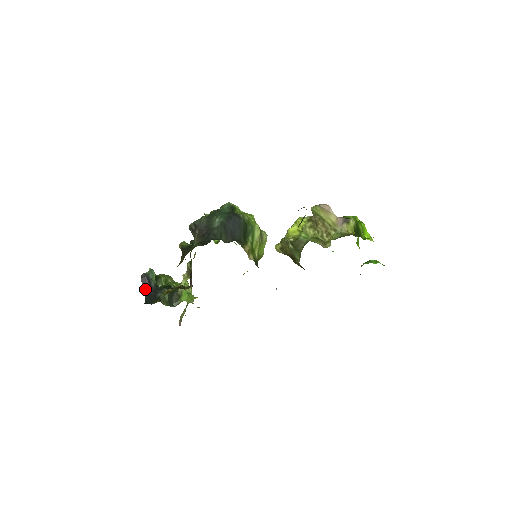
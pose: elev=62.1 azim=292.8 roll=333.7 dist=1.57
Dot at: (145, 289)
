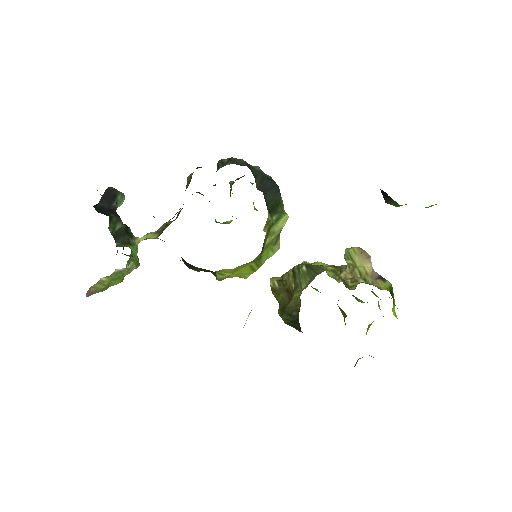
Dot at: (102, 199)
